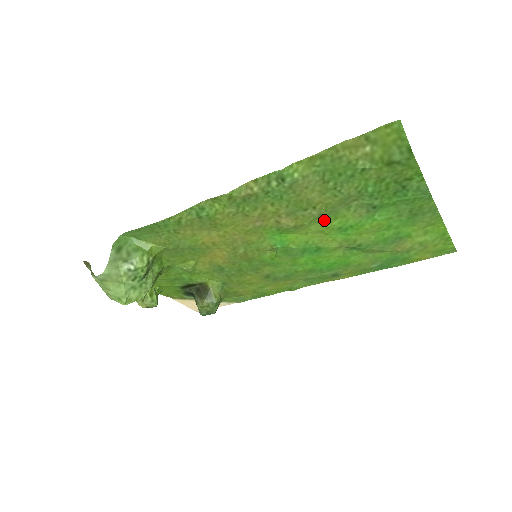
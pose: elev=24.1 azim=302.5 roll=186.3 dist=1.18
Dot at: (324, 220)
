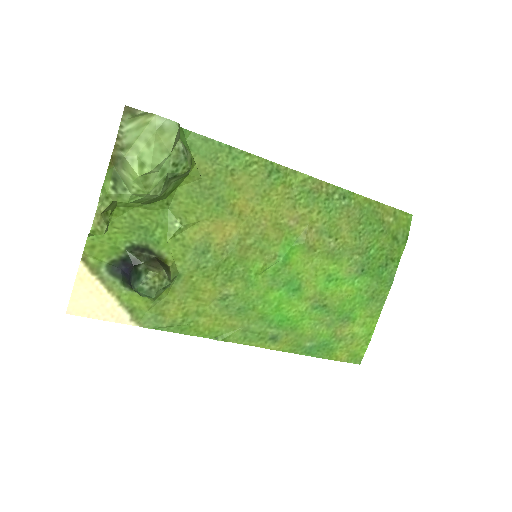
Dot at: (328, 259)
